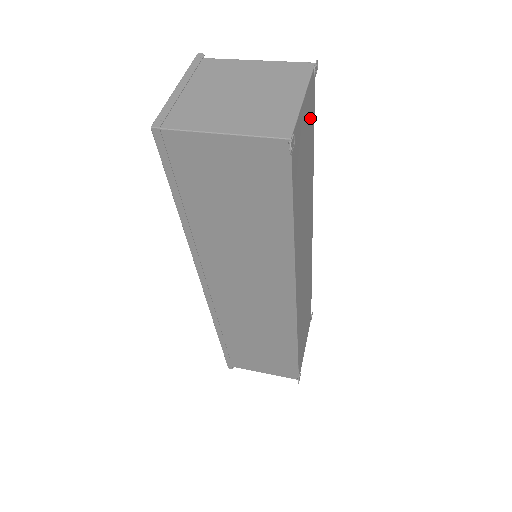
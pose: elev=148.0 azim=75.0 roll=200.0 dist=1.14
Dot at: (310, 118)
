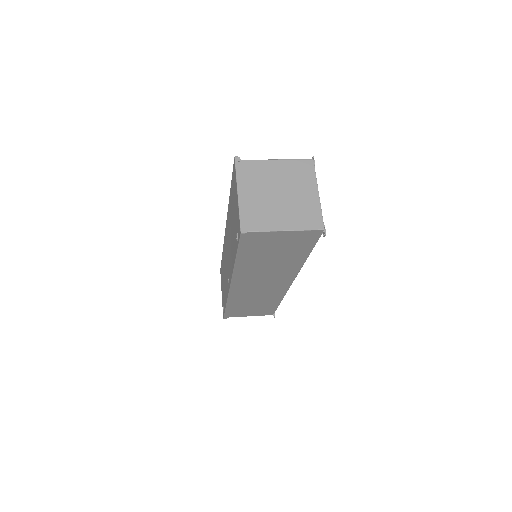
Dot at: occluded
